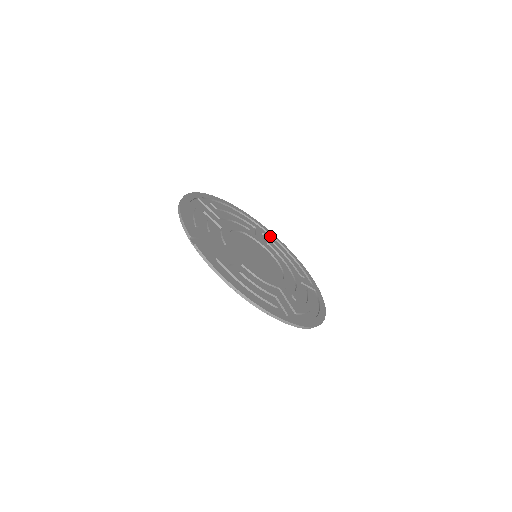
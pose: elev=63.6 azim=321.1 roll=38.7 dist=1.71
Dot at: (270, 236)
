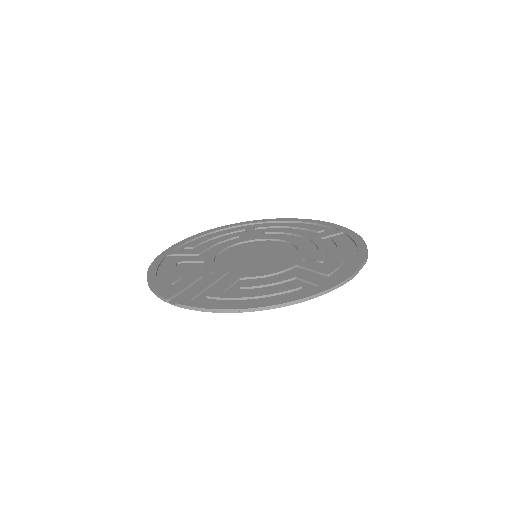
Dot at: occluded
